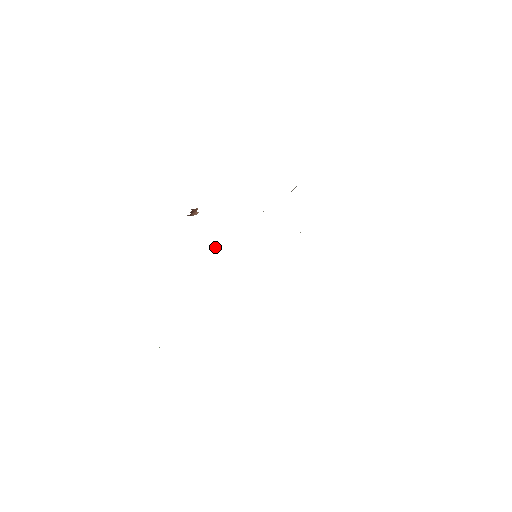
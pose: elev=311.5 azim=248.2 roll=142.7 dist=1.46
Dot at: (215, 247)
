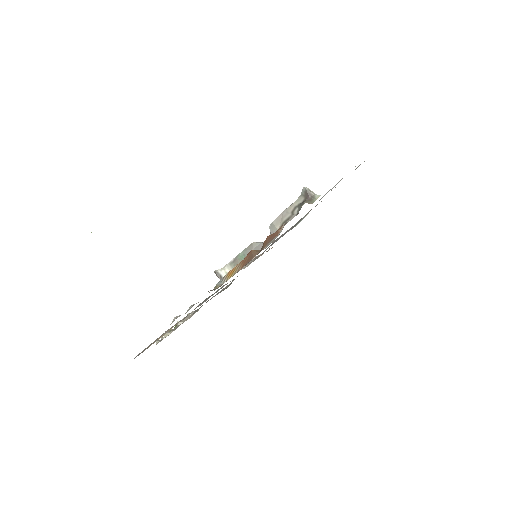
Dot at: (216, 275)
